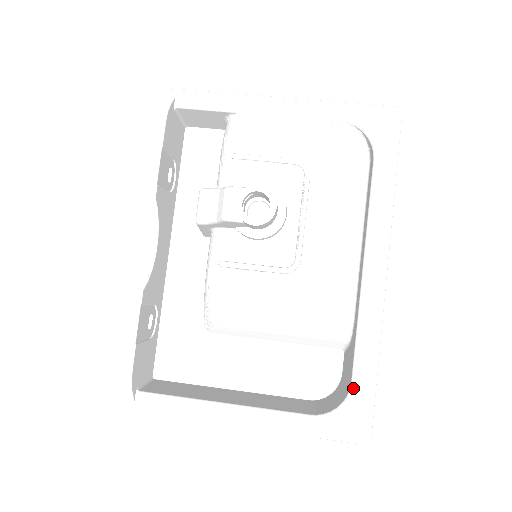
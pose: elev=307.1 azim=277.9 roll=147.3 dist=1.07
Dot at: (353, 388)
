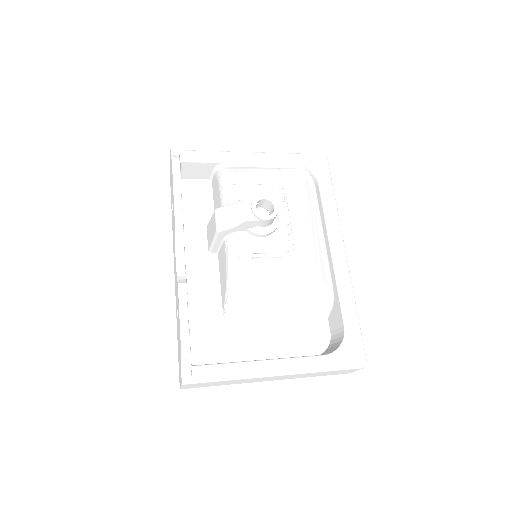
Dot at: (347, 329)
